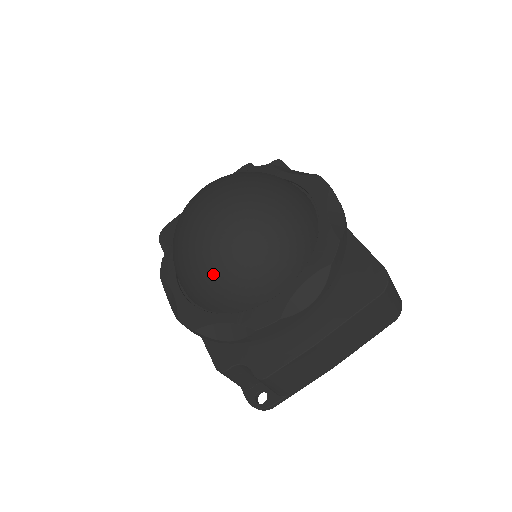
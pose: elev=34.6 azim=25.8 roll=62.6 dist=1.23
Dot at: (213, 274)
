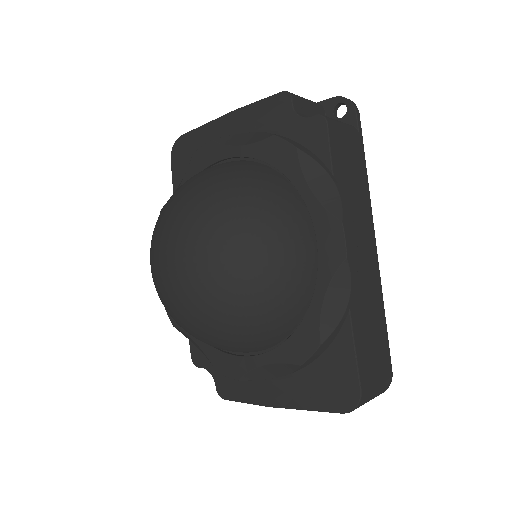
Dot at: (176, 322)
